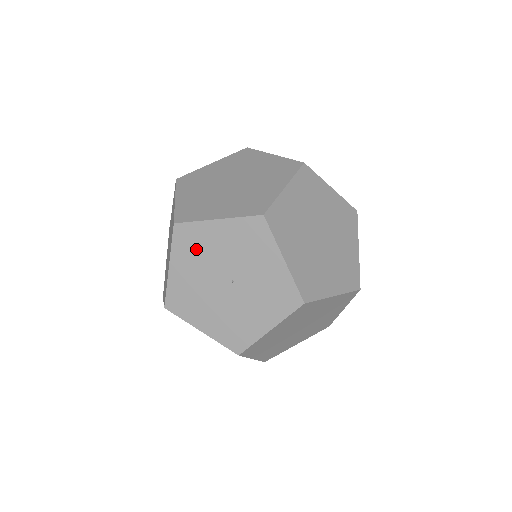
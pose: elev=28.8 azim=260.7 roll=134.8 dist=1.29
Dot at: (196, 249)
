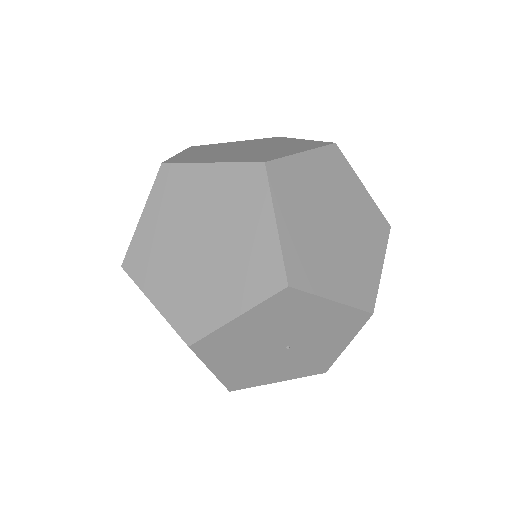
Dot at: (285, 314)
